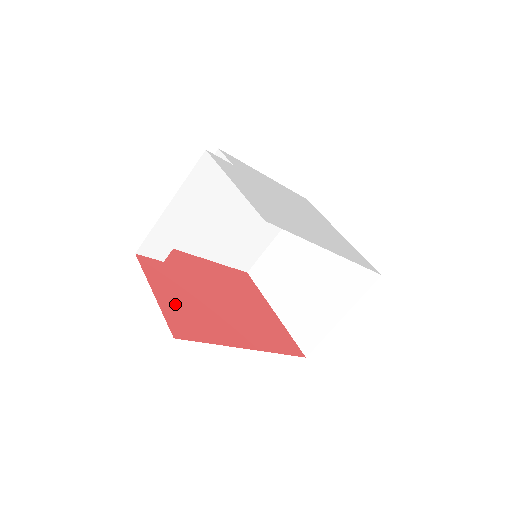
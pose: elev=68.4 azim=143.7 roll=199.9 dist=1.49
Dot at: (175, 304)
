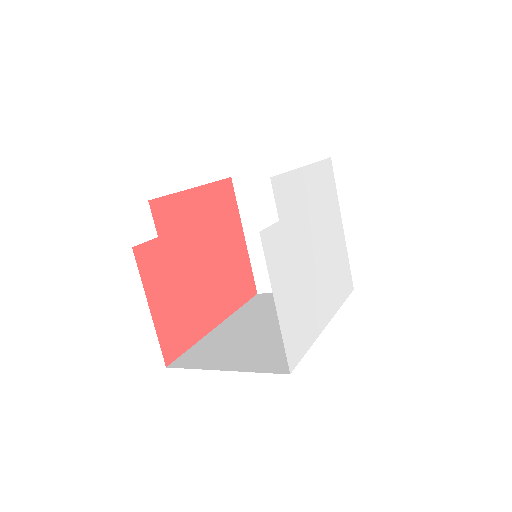
Dot at: (167, 311)
